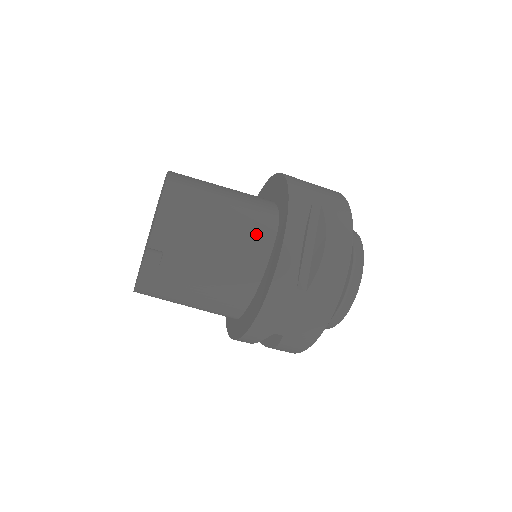
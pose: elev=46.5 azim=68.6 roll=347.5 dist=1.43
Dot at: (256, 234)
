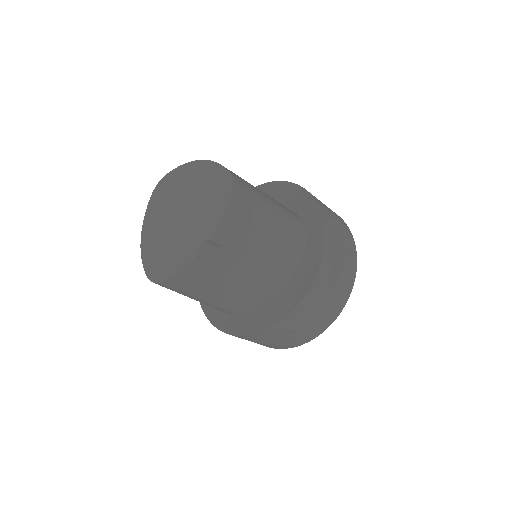
Dot at: (294, 239)
